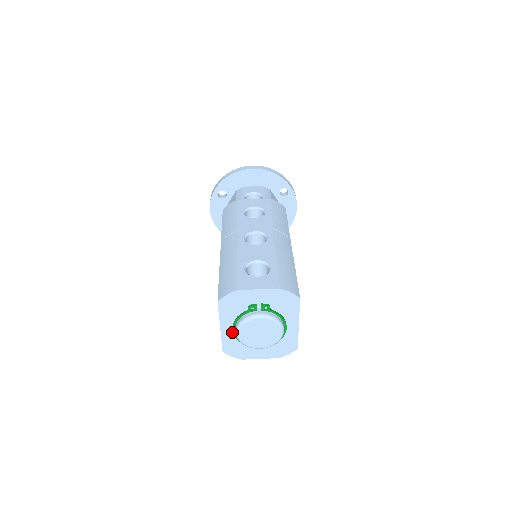
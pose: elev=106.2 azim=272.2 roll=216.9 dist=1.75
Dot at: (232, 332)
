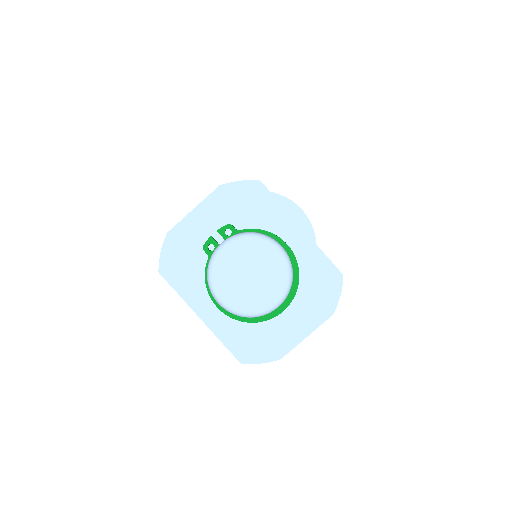
Dot at: (222, 314)
